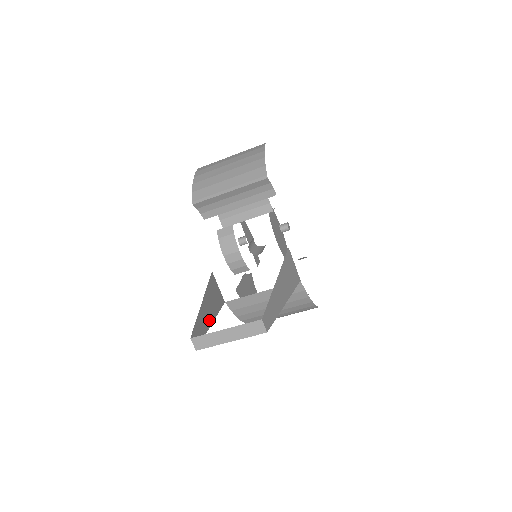
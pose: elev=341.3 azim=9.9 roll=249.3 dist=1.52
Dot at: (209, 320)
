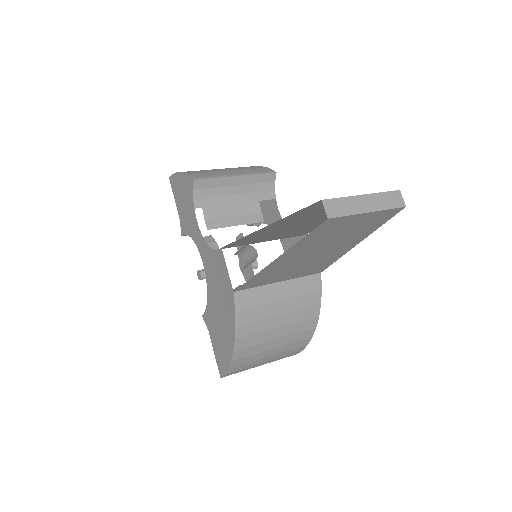
Dot at: occluded
